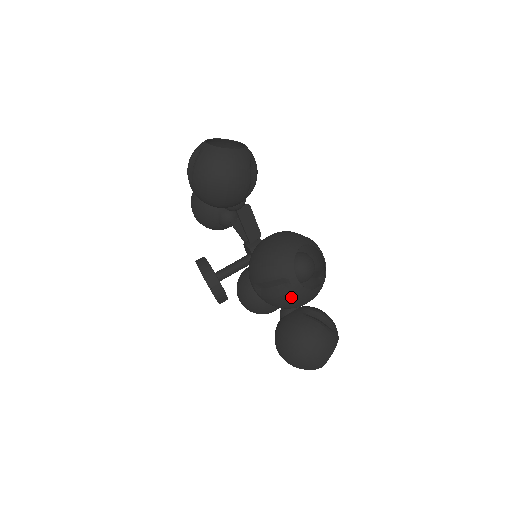
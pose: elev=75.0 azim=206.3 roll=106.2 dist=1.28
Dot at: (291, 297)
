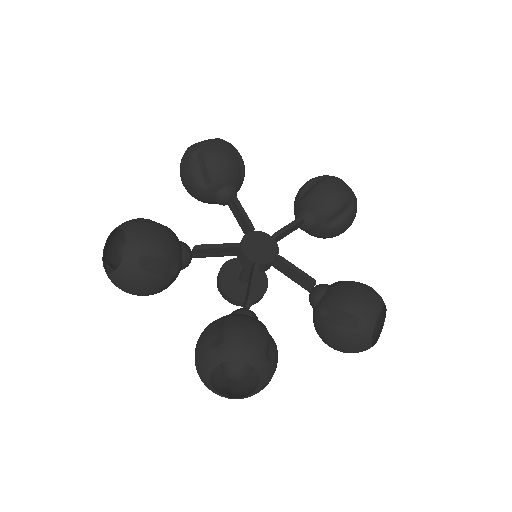
Dot at: occluded
